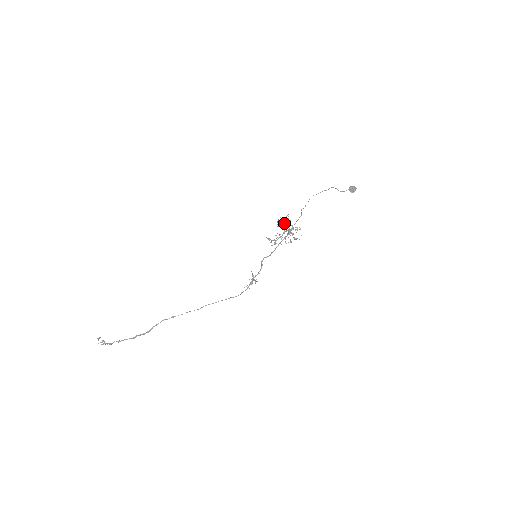
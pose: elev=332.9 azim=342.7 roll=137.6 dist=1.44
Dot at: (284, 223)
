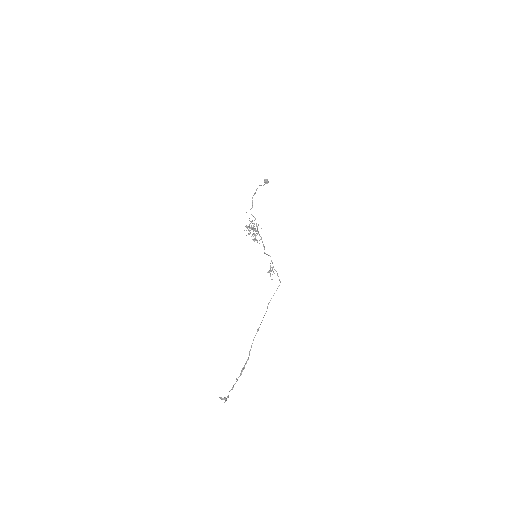
Dot at: (248, 226)
